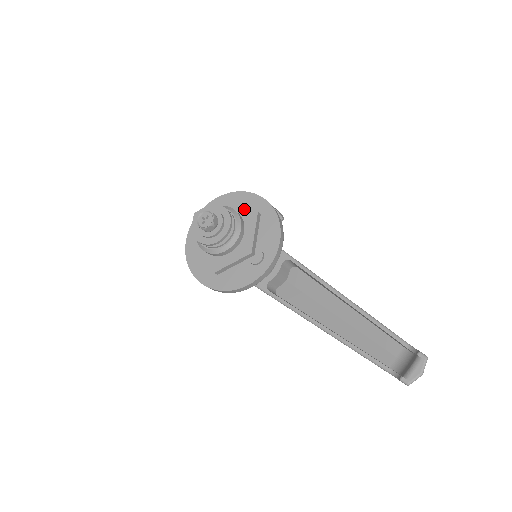
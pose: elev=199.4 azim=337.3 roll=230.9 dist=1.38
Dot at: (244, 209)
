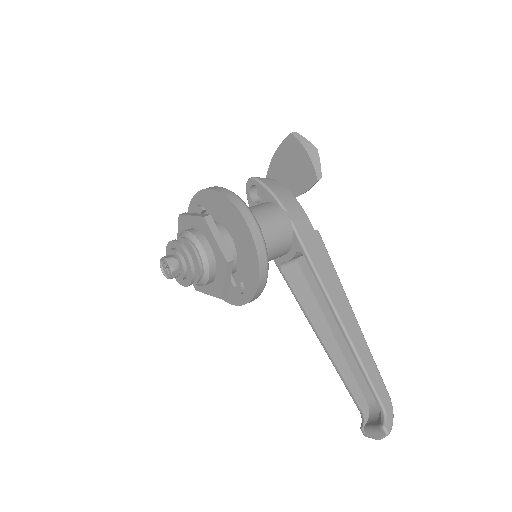
Dot at: (216, 249)
